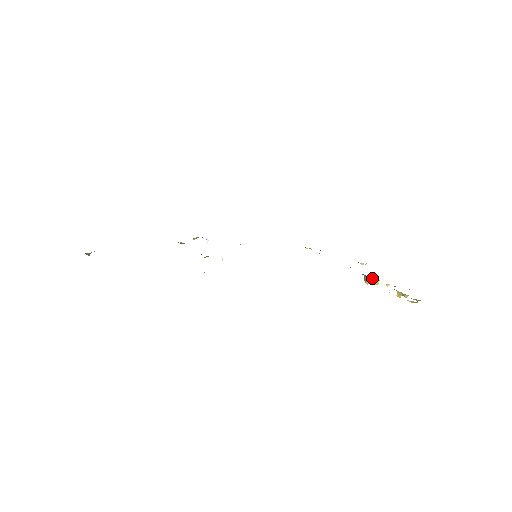
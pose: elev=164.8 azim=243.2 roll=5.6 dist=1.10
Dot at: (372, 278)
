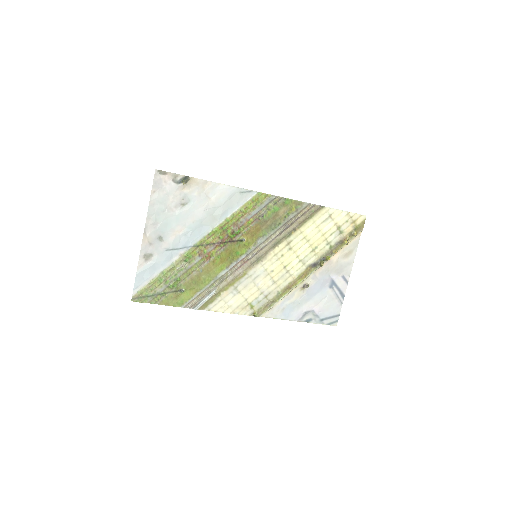
Dot at: (326, 257)
